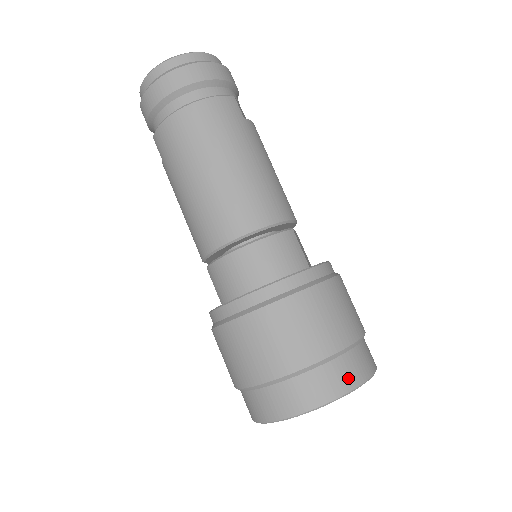
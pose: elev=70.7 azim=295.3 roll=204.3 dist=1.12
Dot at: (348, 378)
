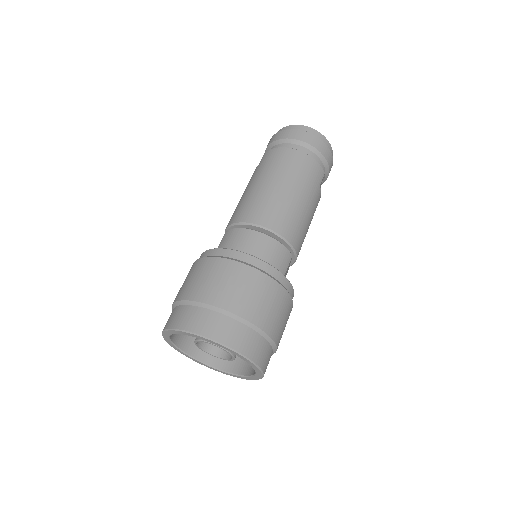
Dot at: (248, 347)
